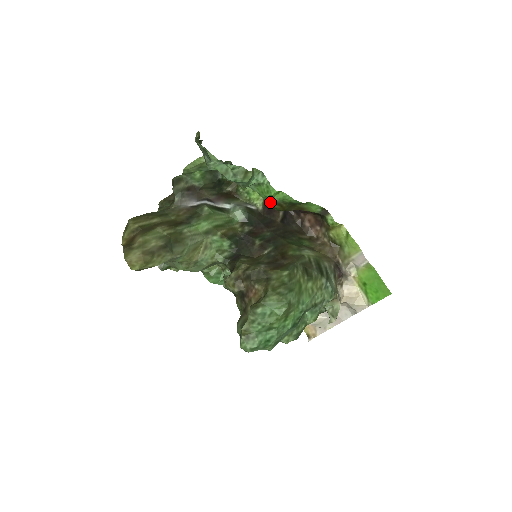
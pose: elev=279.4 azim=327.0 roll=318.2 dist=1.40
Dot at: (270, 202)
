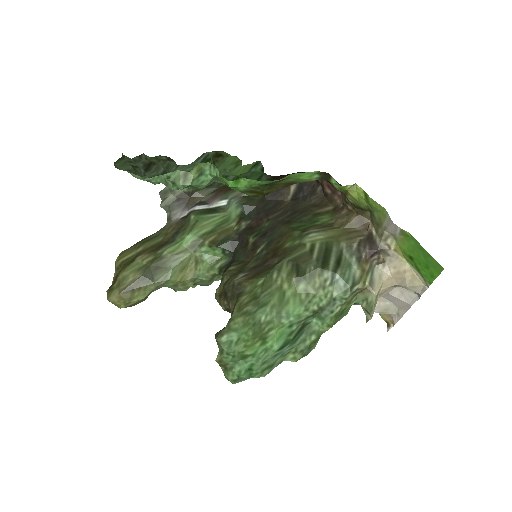
Dot at: (241, 192)
